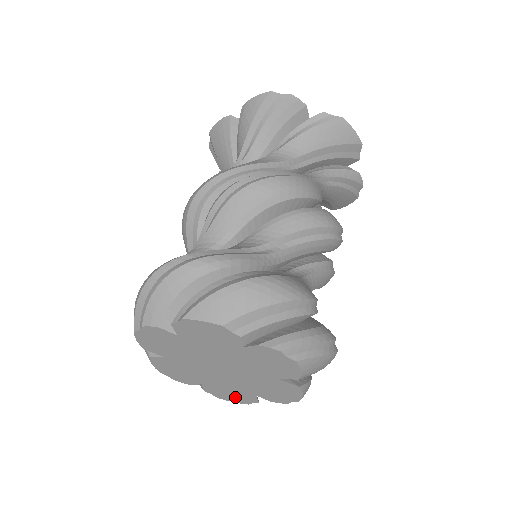
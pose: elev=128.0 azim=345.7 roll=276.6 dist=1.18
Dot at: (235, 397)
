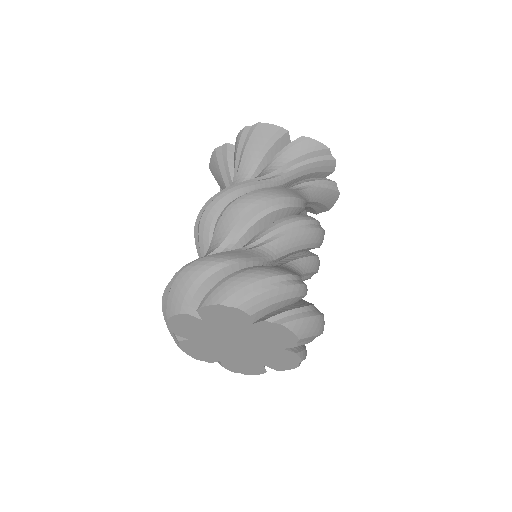
Dot at: (198, 354)
